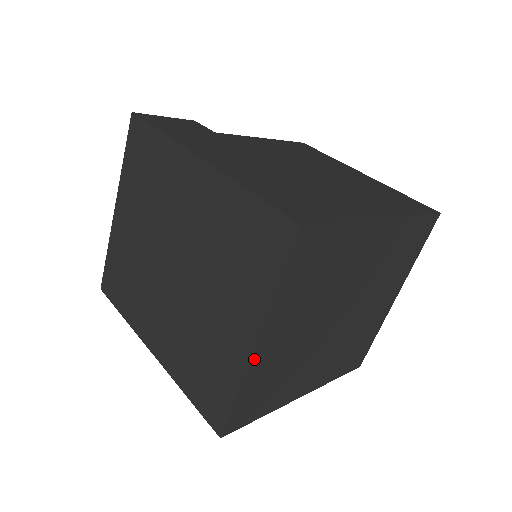
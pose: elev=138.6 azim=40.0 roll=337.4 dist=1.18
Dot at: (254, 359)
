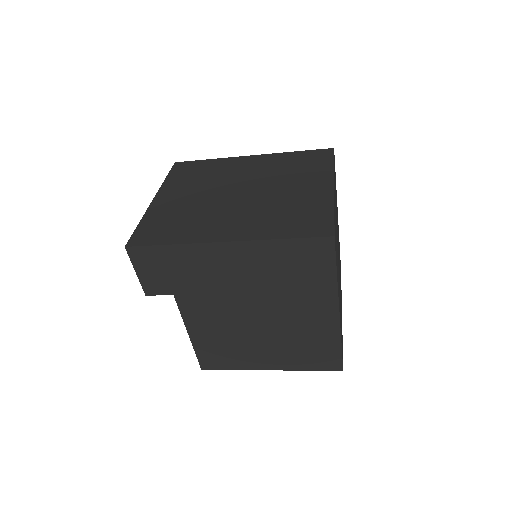
Dot at: (334, 196)
